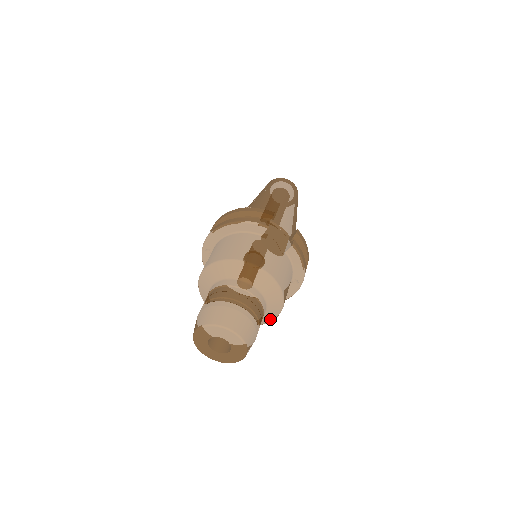
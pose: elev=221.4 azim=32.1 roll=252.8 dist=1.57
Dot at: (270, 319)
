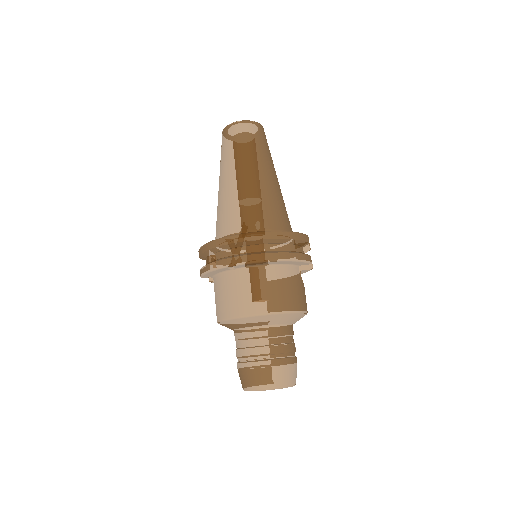
Dot at: occluded
